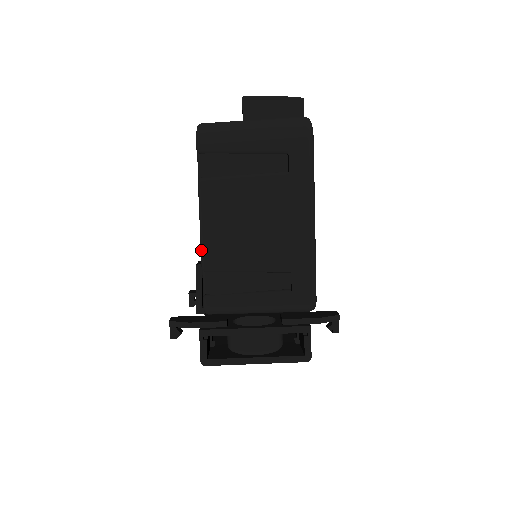
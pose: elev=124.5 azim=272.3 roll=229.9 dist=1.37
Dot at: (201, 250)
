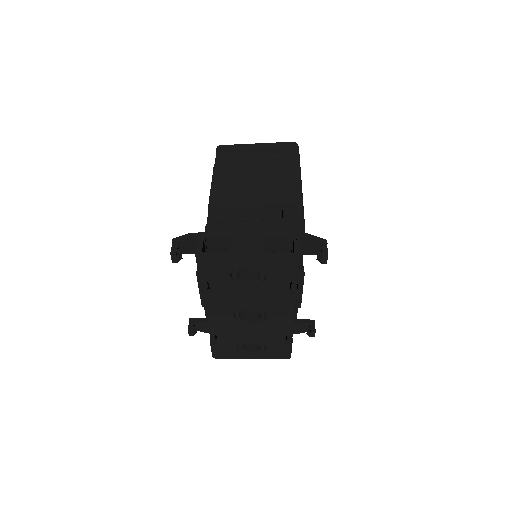
Dot at: (209, 197)
